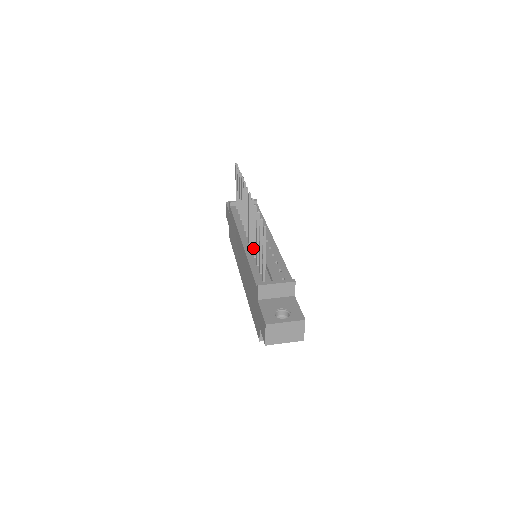
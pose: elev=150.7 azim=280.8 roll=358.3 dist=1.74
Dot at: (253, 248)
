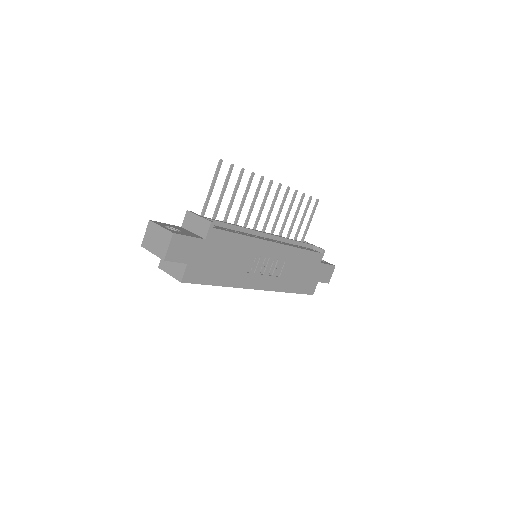
Dot at: occluded
